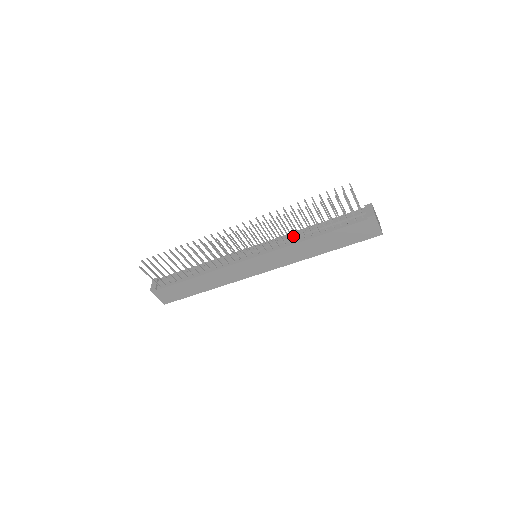
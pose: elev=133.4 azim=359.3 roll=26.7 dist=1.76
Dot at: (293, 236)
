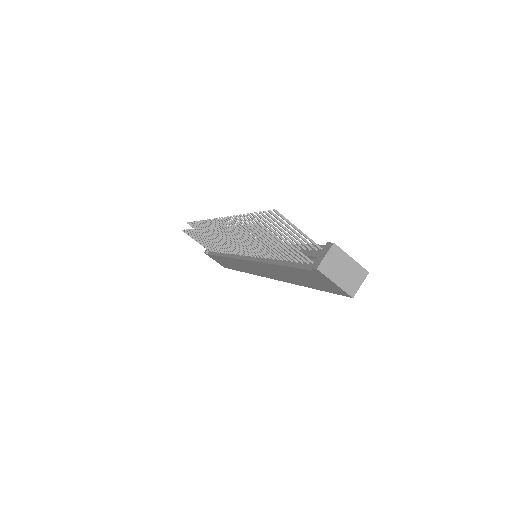
Dot at: occluded
